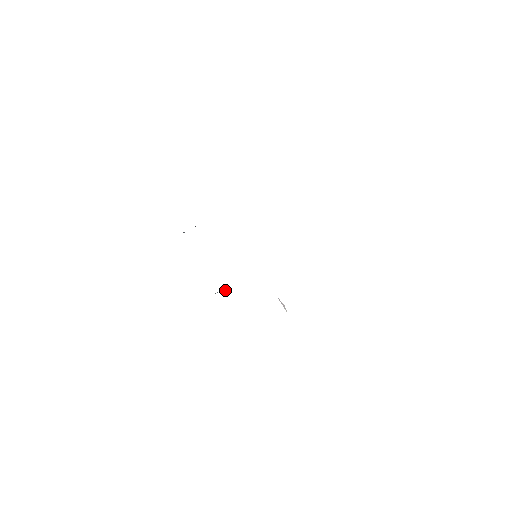
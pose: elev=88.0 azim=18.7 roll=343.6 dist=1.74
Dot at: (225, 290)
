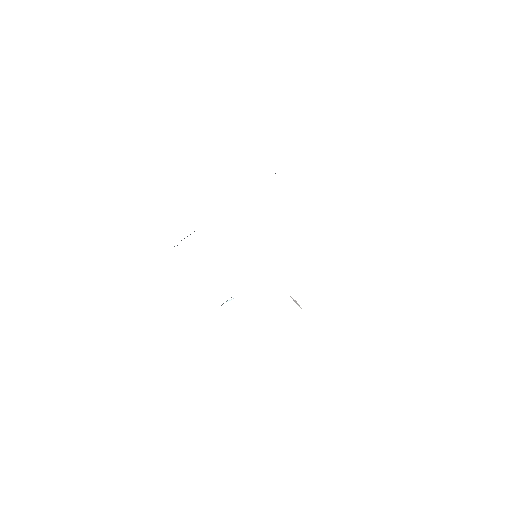
Dot at: (231, 299)
